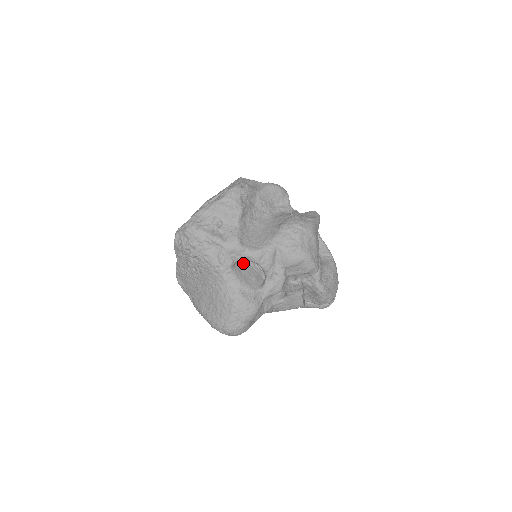
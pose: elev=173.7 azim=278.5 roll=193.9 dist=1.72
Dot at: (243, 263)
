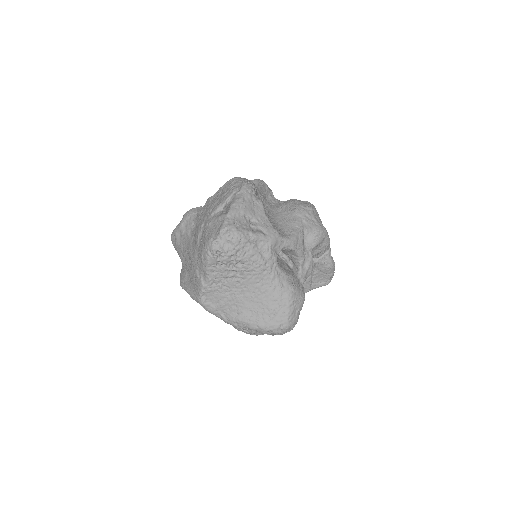
Dot at: occluded
